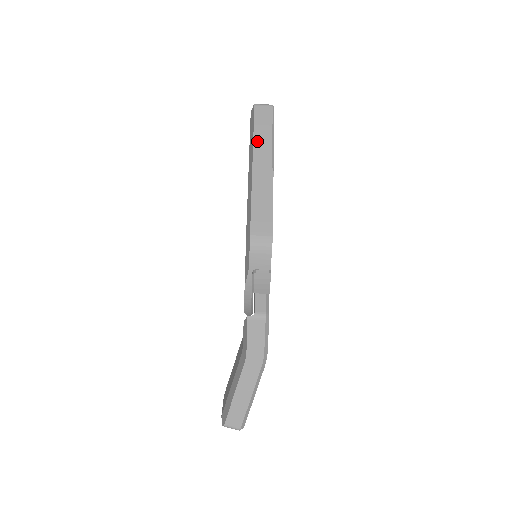
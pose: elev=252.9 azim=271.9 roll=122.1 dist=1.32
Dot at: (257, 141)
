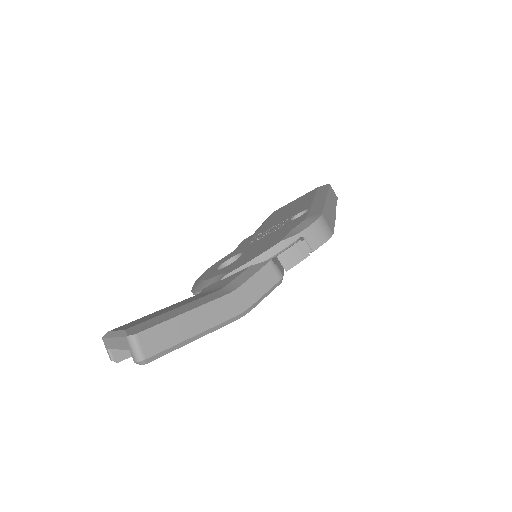
Dot at: (330, 194)
